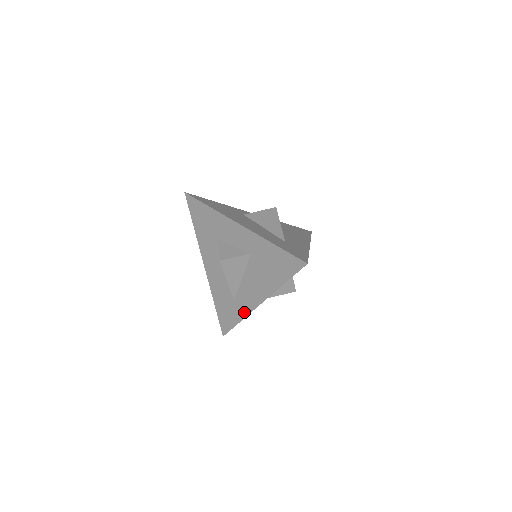
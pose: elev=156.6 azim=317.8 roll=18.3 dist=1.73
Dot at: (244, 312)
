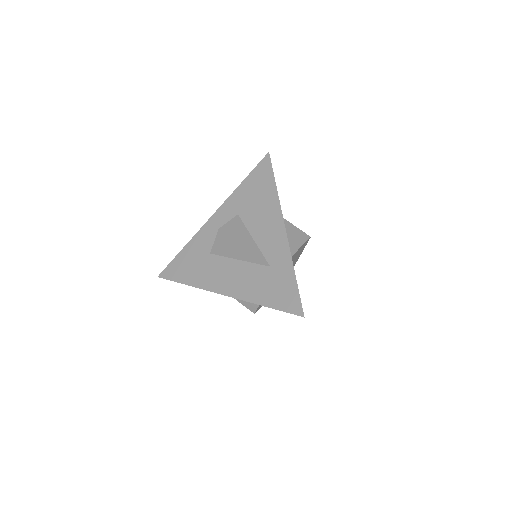
Dot at: (286, 257)
